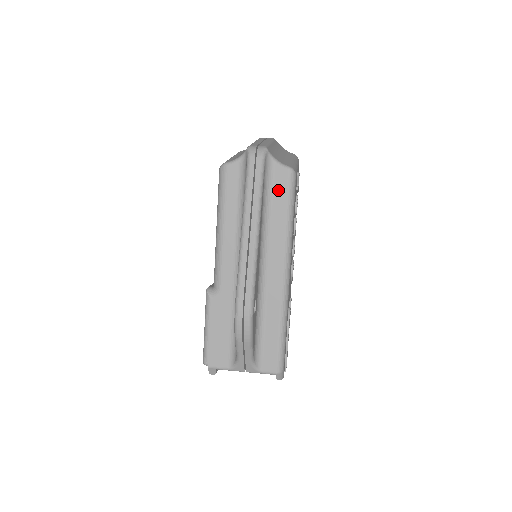
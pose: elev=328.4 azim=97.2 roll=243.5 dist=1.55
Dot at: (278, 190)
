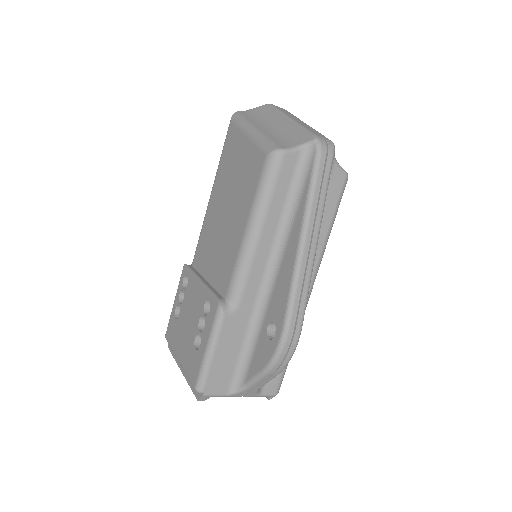
Dot at: (330, 196)
